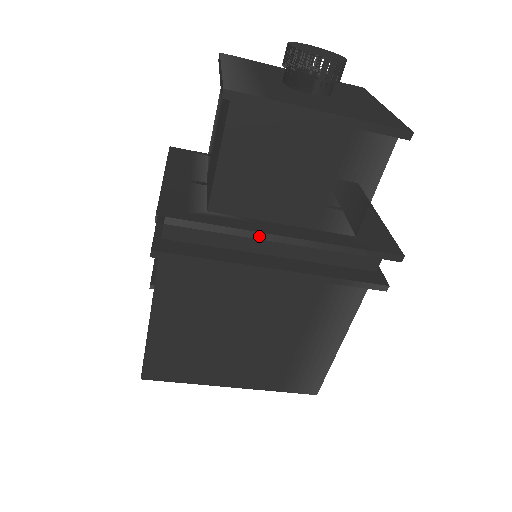
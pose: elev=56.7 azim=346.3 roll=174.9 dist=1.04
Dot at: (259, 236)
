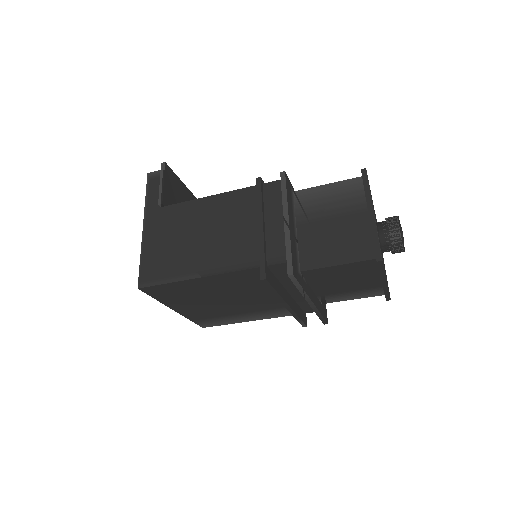
Dot at: (307, 298)
